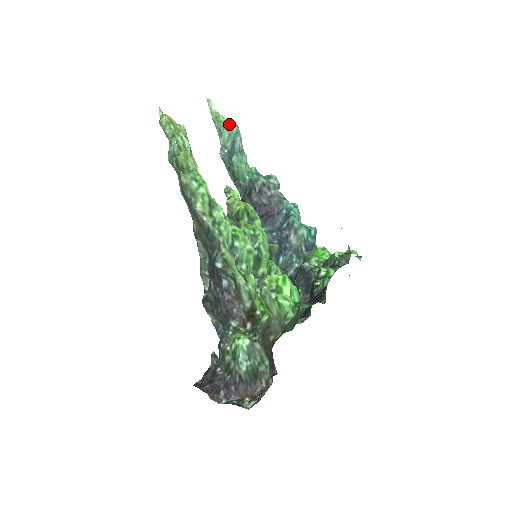
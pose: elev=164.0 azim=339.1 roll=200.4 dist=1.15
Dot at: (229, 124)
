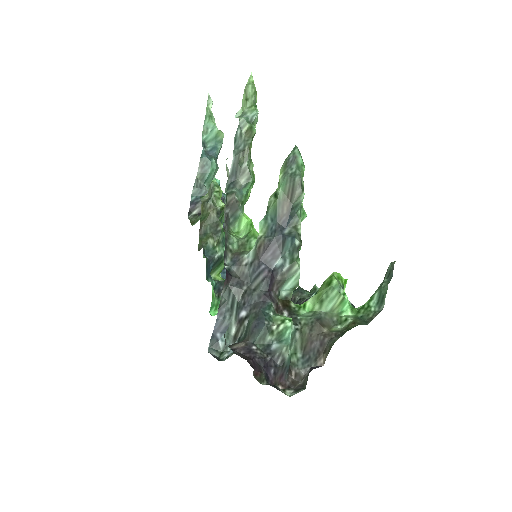
Dot at: (218, 130)
